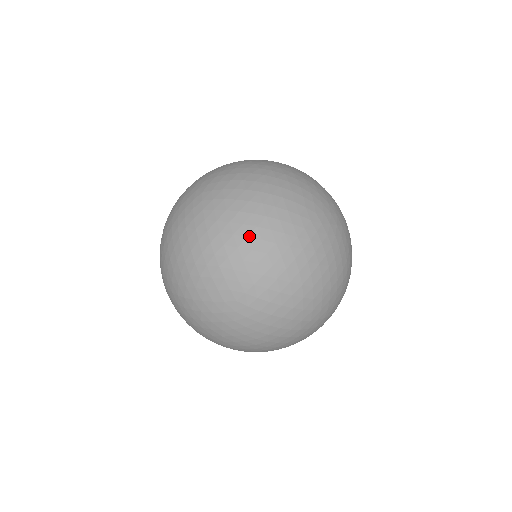
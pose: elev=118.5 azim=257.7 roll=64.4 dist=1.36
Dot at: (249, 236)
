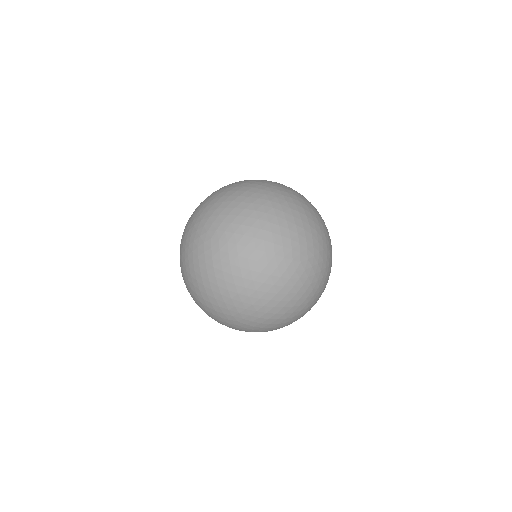
Dot at: (247, 287)
